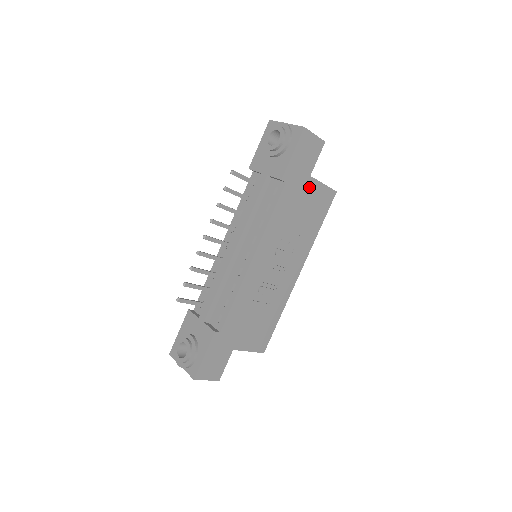
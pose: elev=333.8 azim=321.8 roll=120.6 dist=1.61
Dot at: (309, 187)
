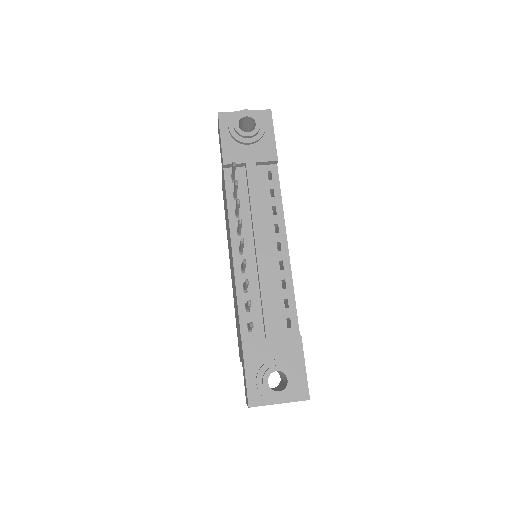
Dot at: occluded
